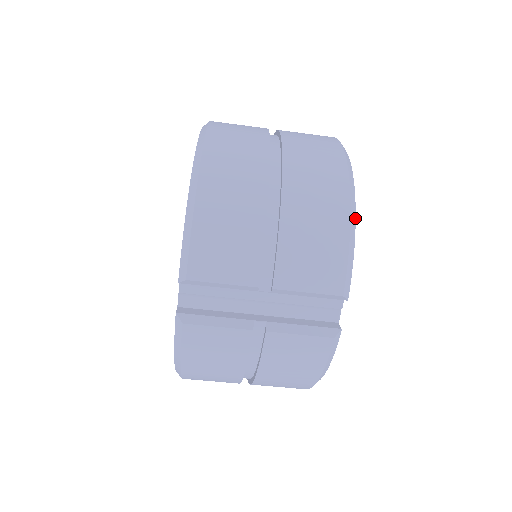
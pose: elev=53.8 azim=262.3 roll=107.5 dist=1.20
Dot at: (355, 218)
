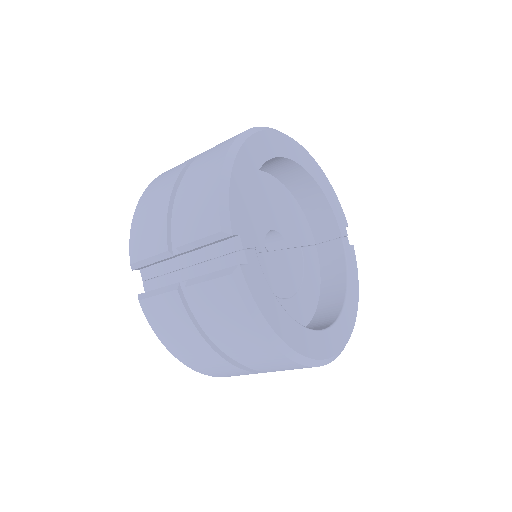
Dot at: (232, 168)
